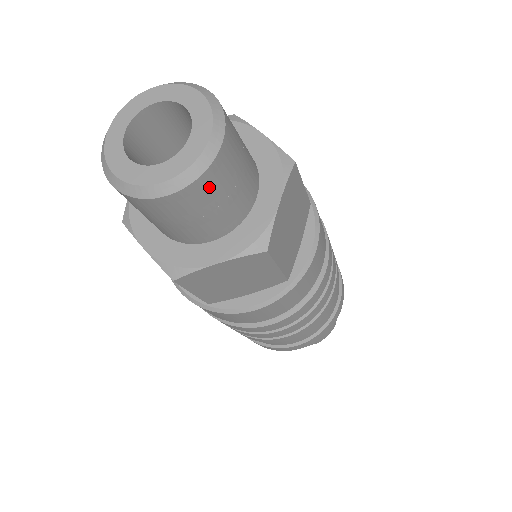
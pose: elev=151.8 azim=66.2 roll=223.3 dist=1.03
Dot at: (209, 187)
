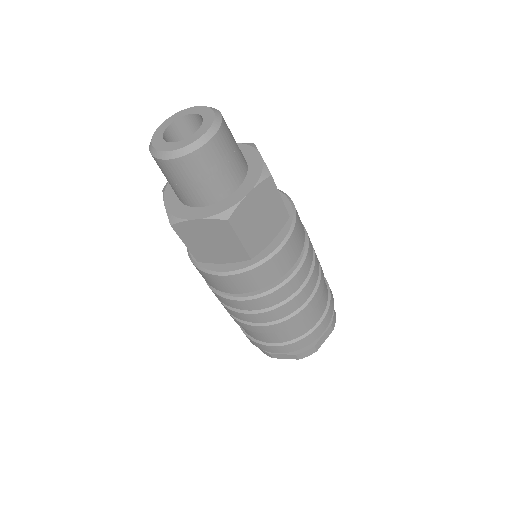
Dot at: (197, 163)
